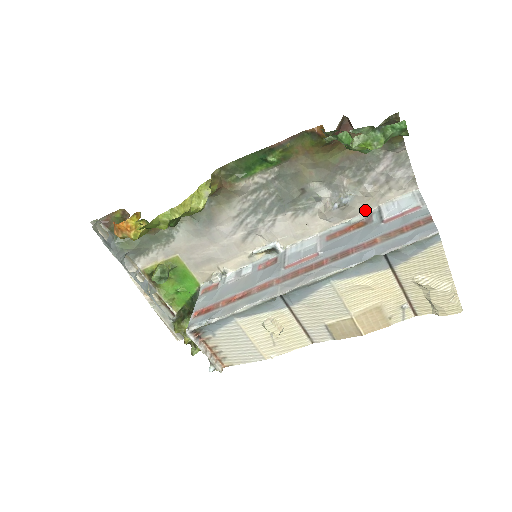
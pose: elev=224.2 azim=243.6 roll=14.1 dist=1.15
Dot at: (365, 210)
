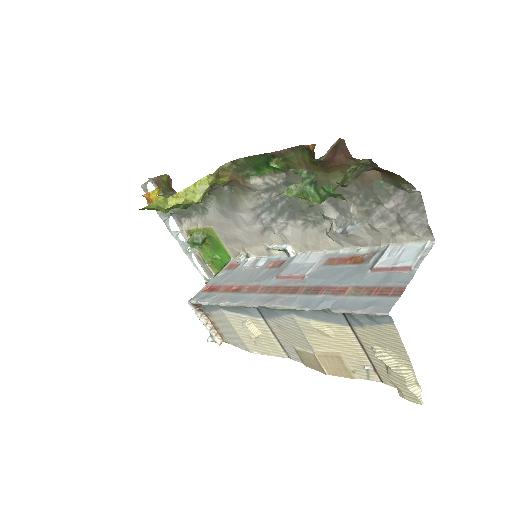
Dot at: (376, 243)
